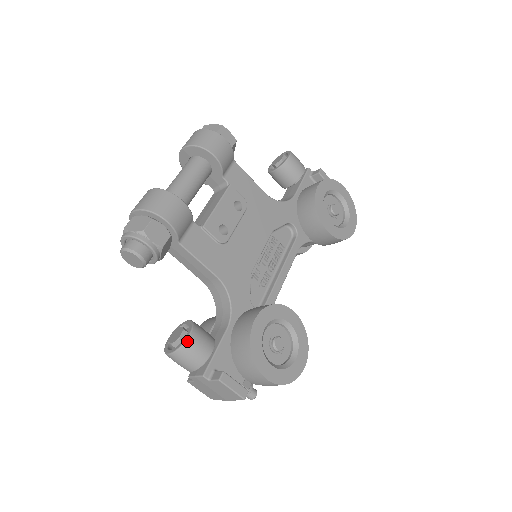
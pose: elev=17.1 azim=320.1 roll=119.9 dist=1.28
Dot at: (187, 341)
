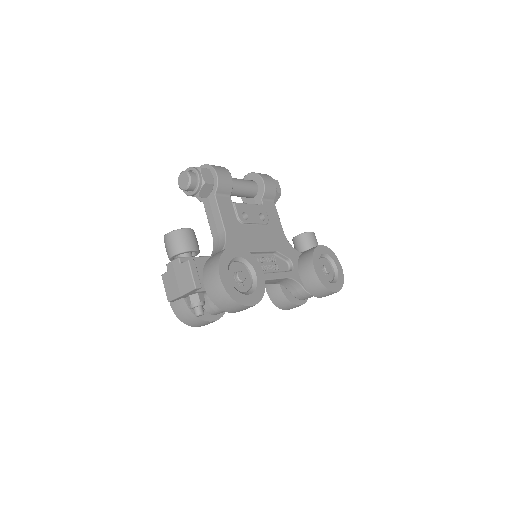
Dot at: (184, 229)
